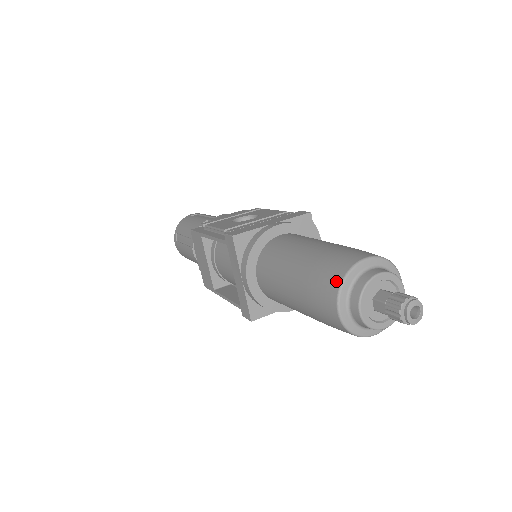
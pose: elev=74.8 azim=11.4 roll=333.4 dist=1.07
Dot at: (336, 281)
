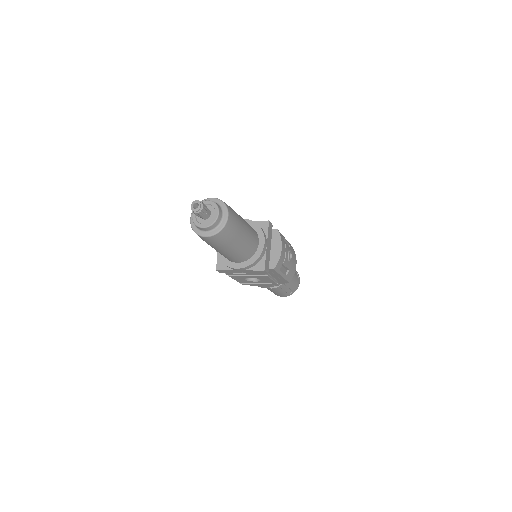
Dot at: occluded
